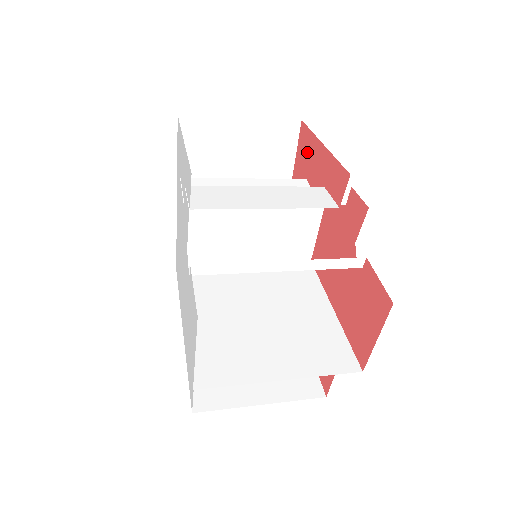
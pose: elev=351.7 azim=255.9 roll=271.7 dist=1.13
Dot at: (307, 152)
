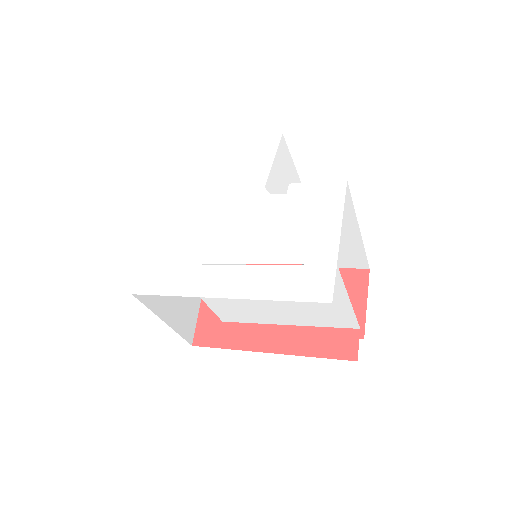
Dot at: occluded
